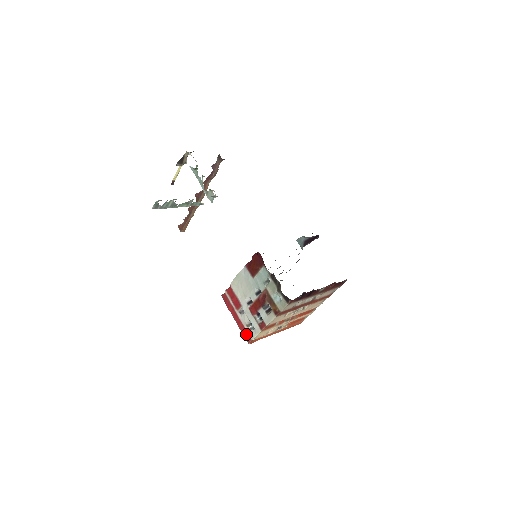
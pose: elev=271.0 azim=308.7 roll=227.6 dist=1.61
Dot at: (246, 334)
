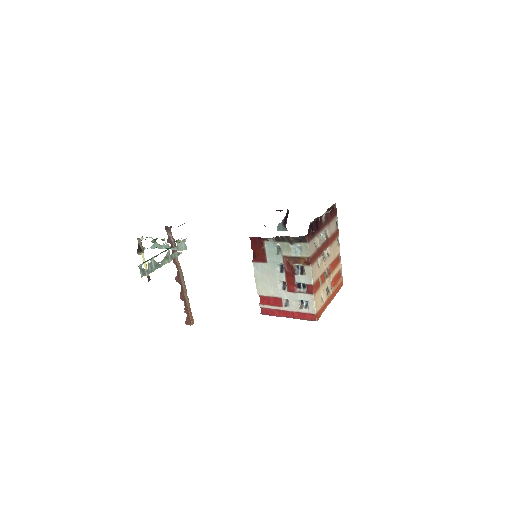
Dot at: (307, 316)
